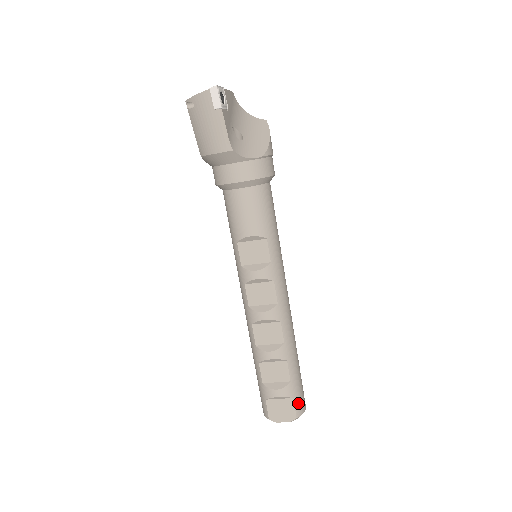
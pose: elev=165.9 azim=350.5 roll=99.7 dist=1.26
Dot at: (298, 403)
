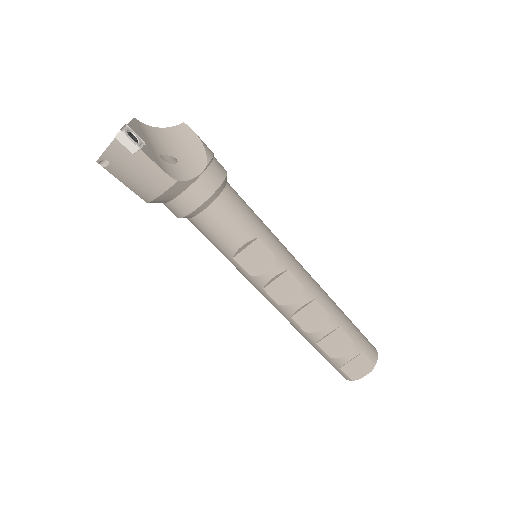
Dot at: (369, 353)
